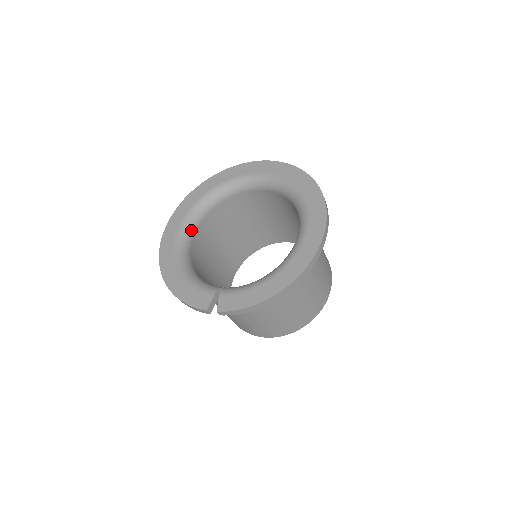
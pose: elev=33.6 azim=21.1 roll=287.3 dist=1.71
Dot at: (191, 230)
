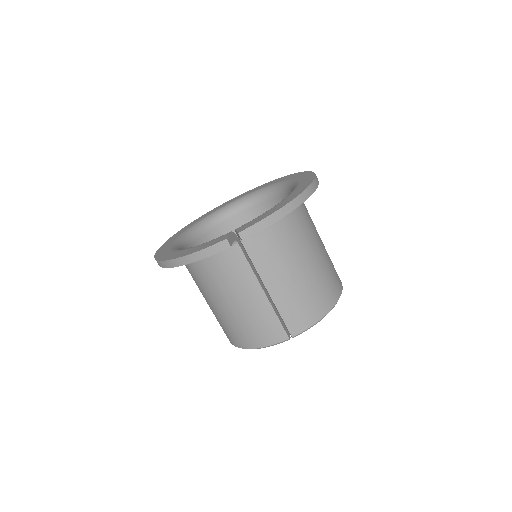
Dot at: (184, 245)
